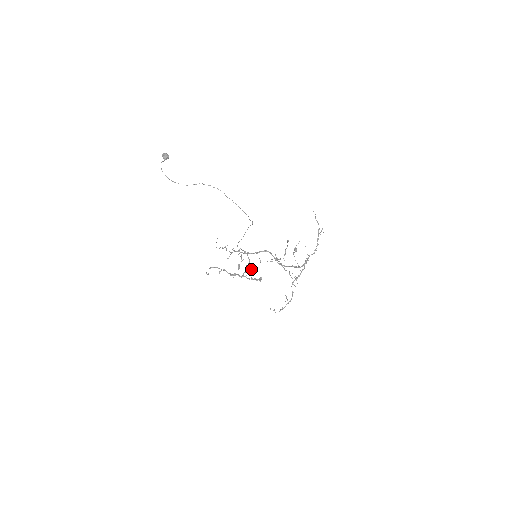
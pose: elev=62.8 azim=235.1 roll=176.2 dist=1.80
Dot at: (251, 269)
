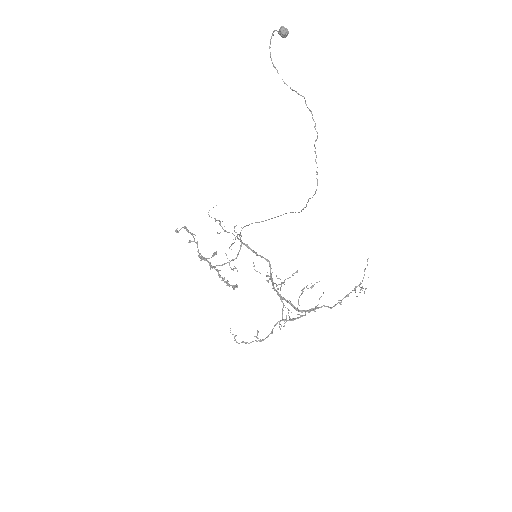
Dot at: occluded
